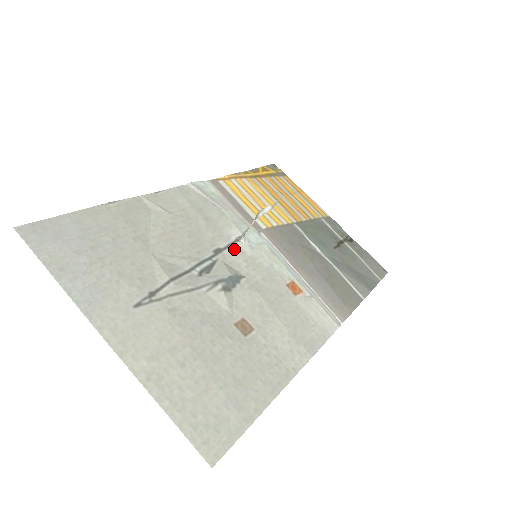
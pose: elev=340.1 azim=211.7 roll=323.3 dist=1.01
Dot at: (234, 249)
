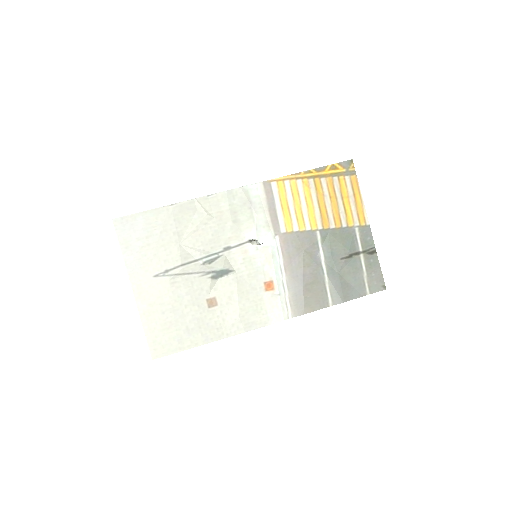
Dot at: (241, 248)
